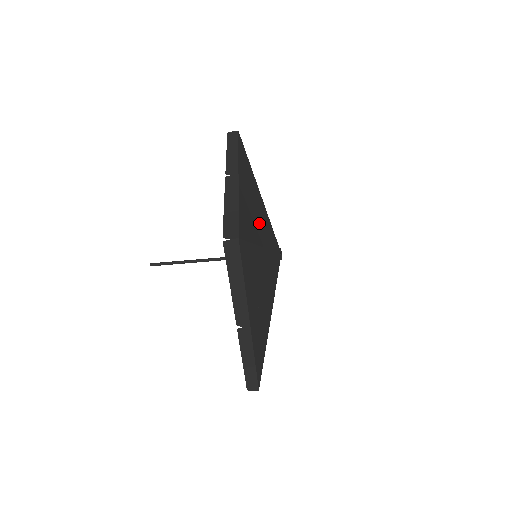
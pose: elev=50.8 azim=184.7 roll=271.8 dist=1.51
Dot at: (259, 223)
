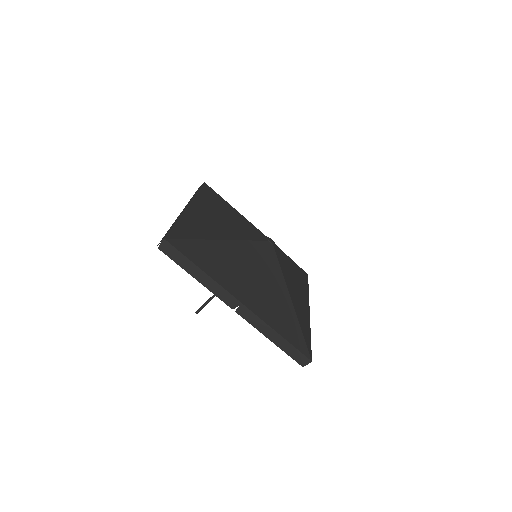
Dot at: (221, 227)
